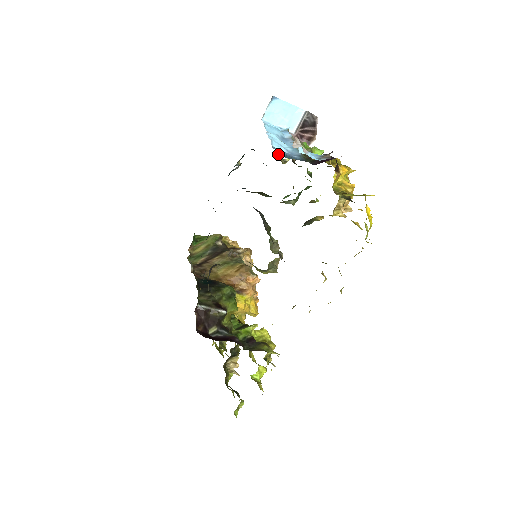
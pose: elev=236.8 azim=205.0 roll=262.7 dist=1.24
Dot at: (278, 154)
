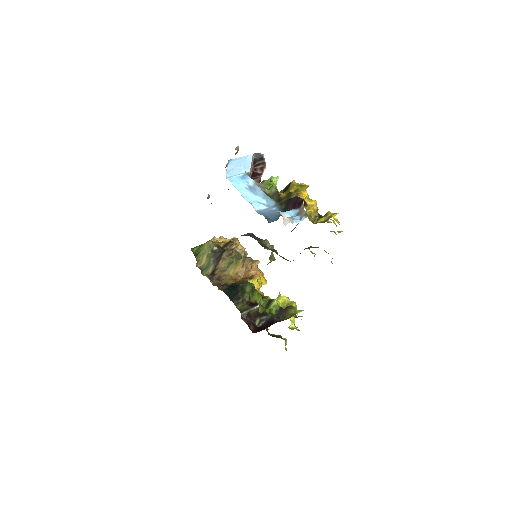
Dot at: (268, 221)
